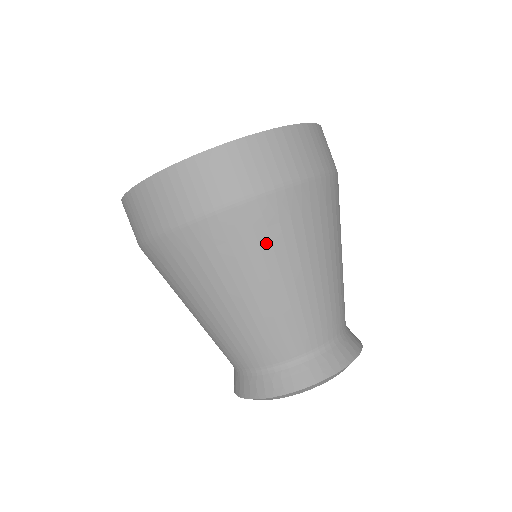
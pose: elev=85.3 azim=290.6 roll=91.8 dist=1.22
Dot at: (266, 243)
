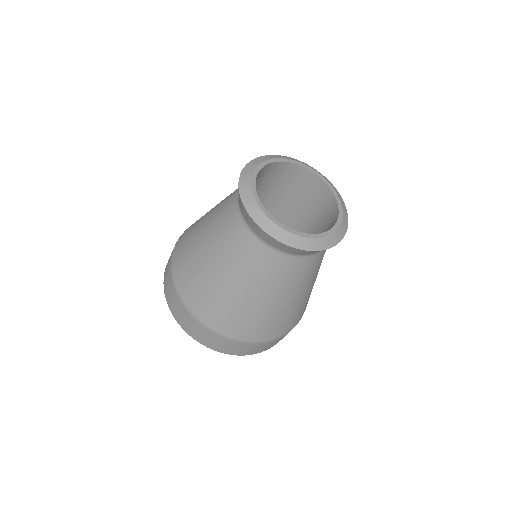
Dot at: occluded
